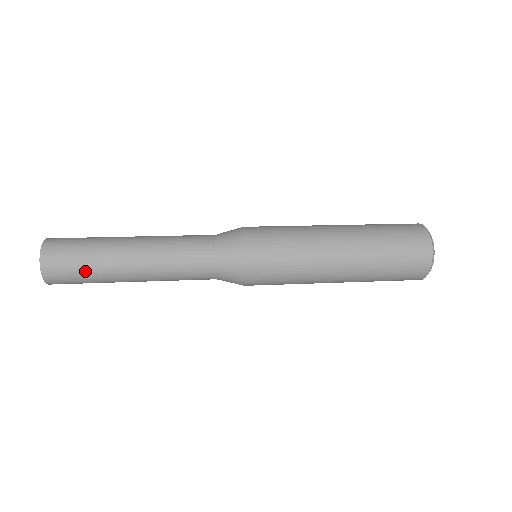
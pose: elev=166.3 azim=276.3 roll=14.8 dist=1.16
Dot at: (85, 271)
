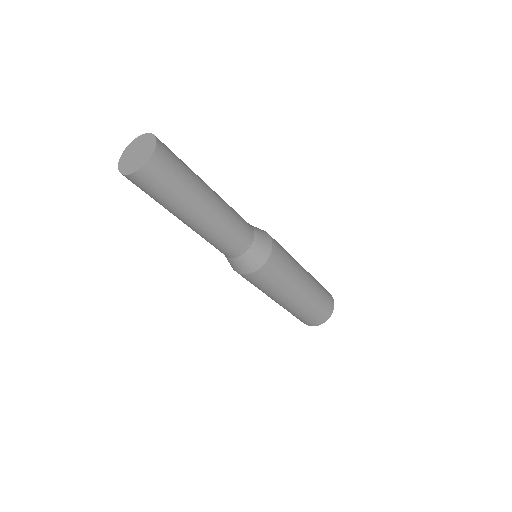
Dot at: (185, 166)
